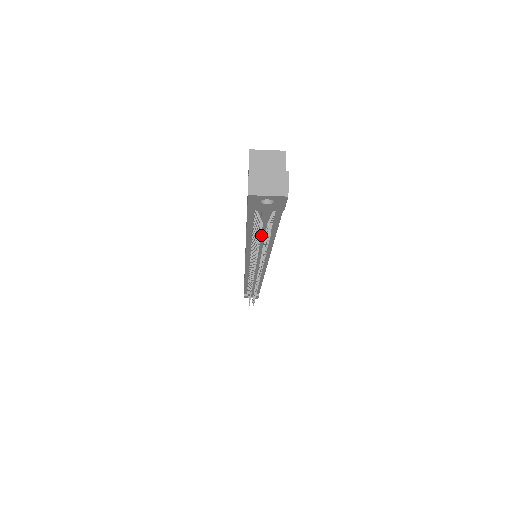
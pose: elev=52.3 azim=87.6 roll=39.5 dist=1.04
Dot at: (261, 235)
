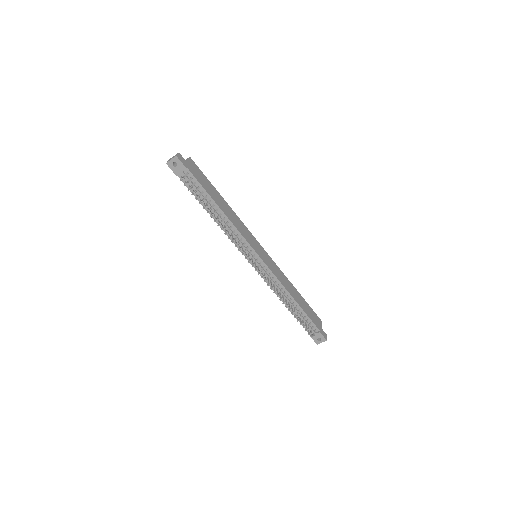
Dot at: (204, 200)
